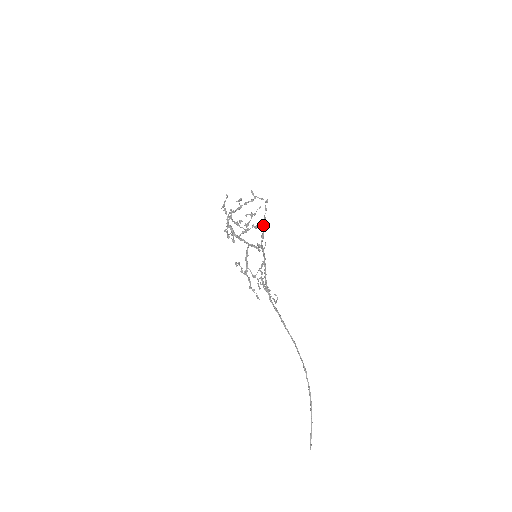
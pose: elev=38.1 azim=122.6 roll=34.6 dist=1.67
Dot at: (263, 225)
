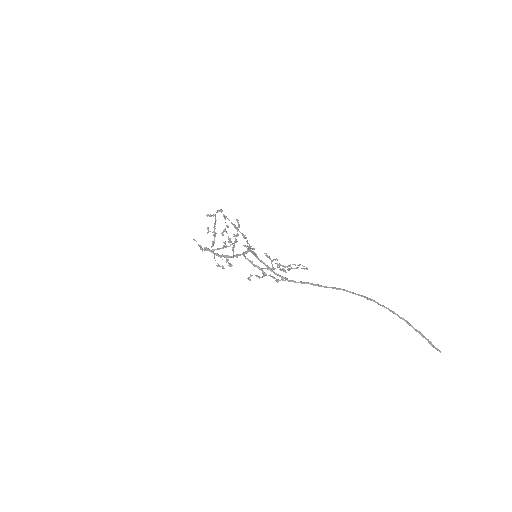
Dot at: occluded
